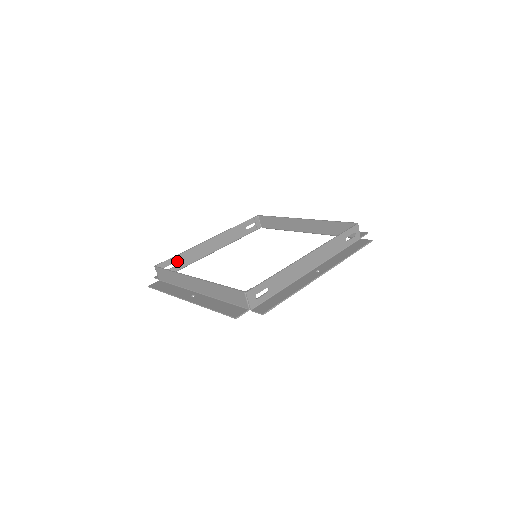
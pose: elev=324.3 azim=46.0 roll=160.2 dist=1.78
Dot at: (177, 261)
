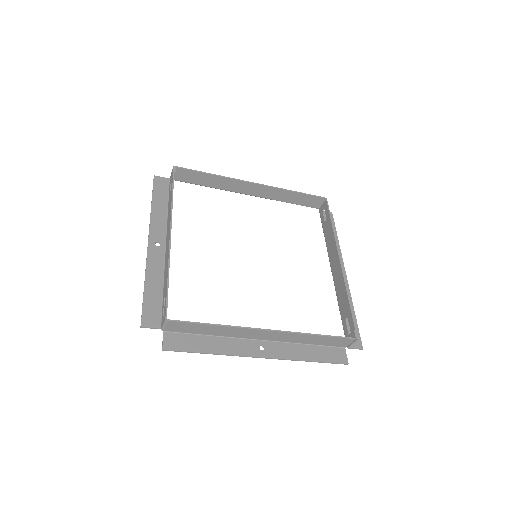
Dot at: occluded
